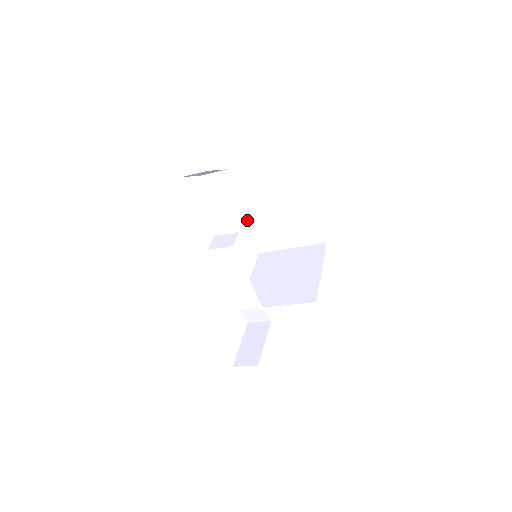
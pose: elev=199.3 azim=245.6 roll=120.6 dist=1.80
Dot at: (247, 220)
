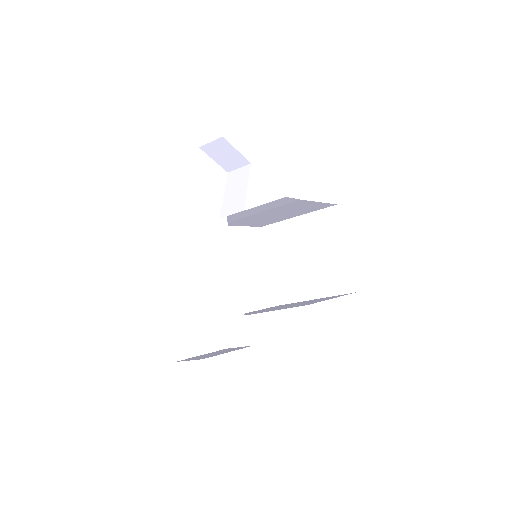
Dot at: (272, 257)
